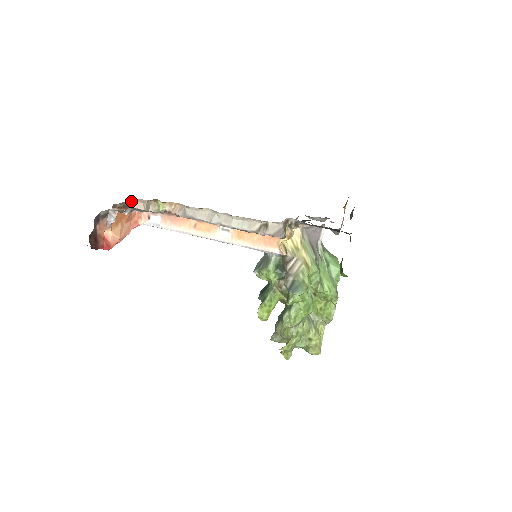
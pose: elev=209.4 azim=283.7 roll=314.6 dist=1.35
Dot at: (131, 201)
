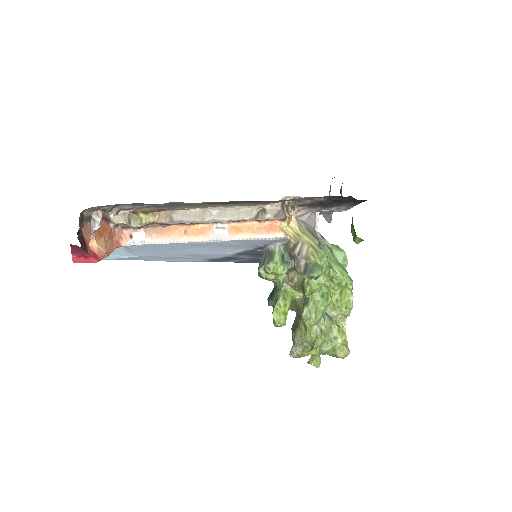
Dot at: occluded
